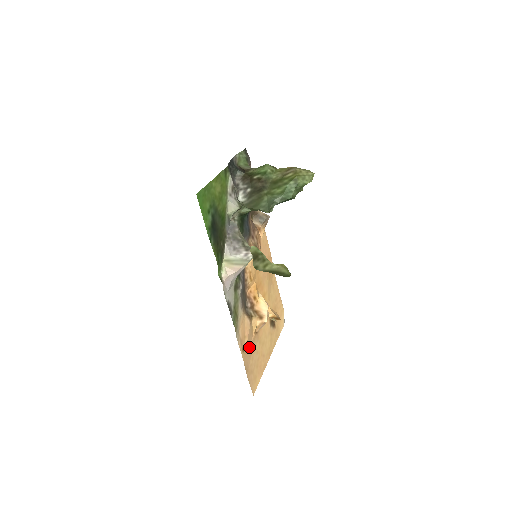
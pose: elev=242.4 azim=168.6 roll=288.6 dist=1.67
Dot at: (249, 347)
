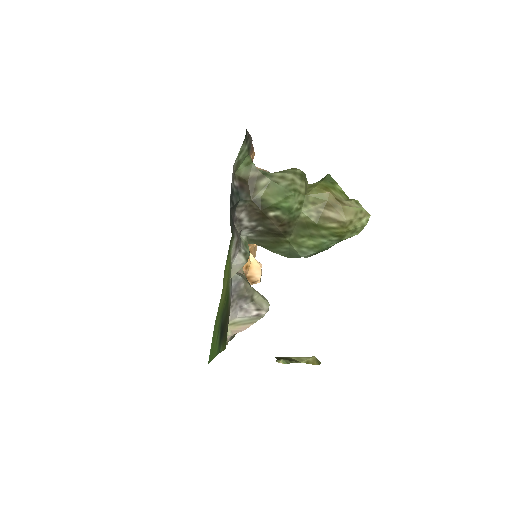
Dot at: occluded
